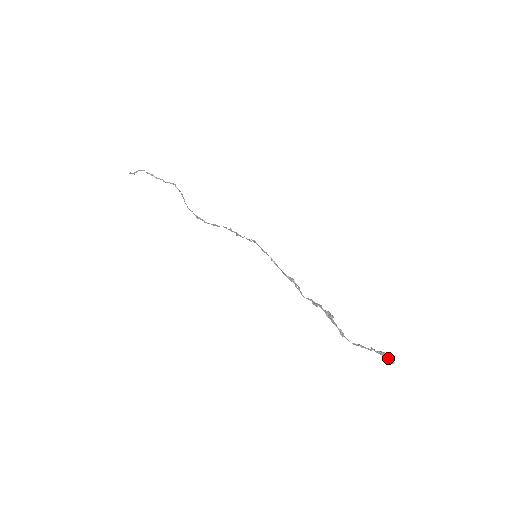
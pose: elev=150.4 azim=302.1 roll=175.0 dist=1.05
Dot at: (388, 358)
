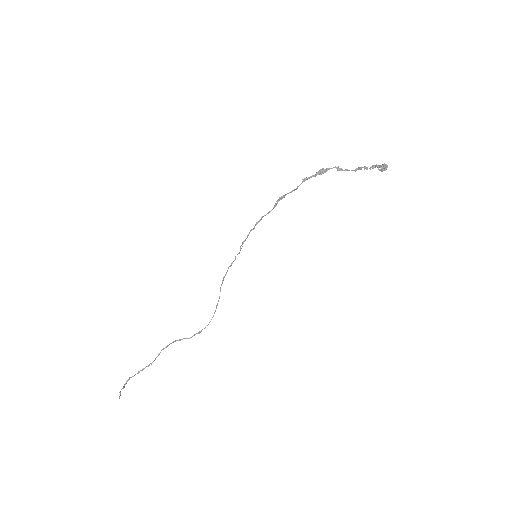
Dot at: (381, 166)
